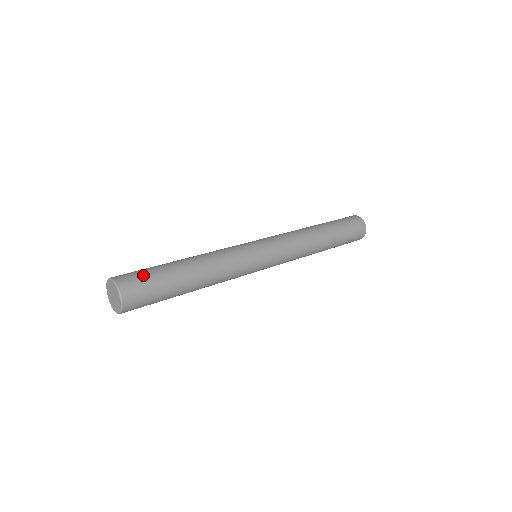
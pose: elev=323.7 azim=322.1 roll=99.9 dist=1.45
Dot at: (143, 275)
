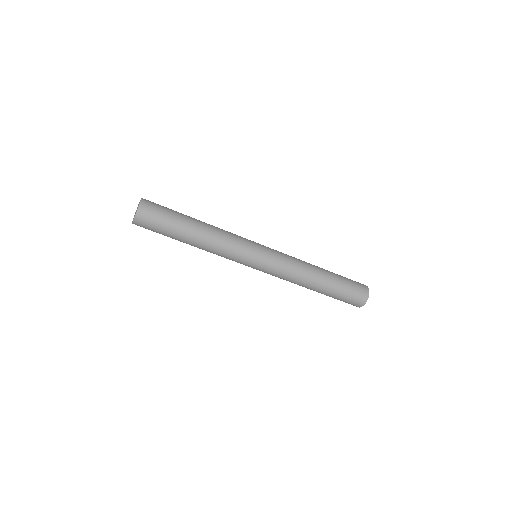
Dot at: occluded
